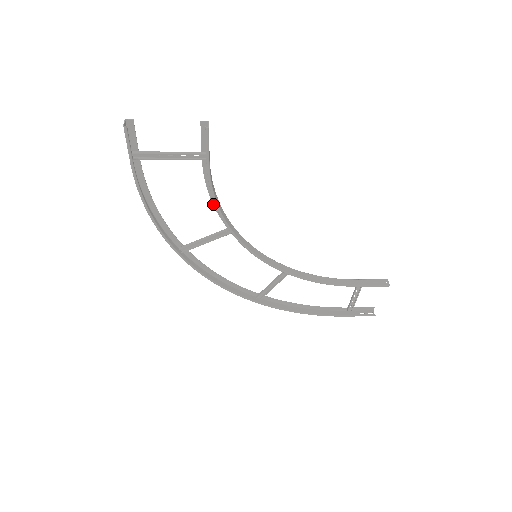
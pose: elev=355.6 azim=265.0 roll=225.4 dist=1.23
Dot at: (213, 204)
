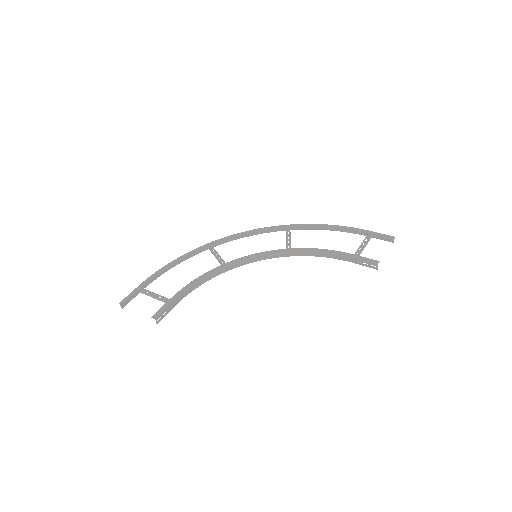
Dot at: (200, 276)
